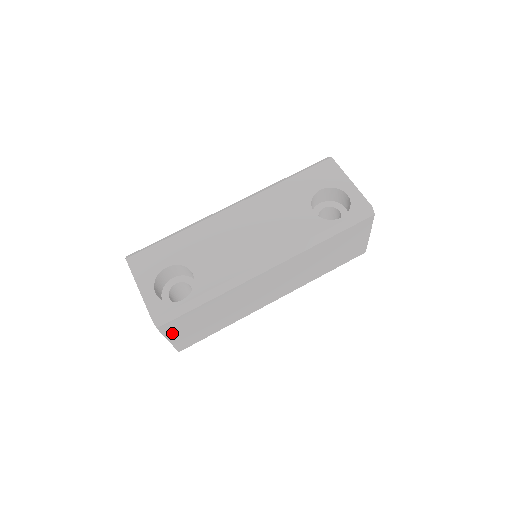
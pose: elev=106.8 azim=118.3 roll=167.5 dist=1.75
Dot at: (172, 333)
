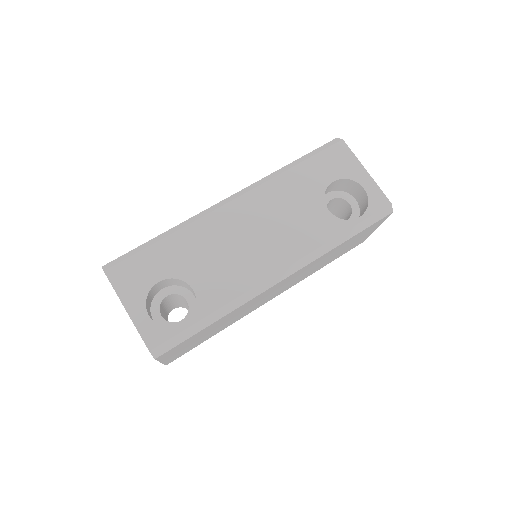
Dot at: (167, 356)
